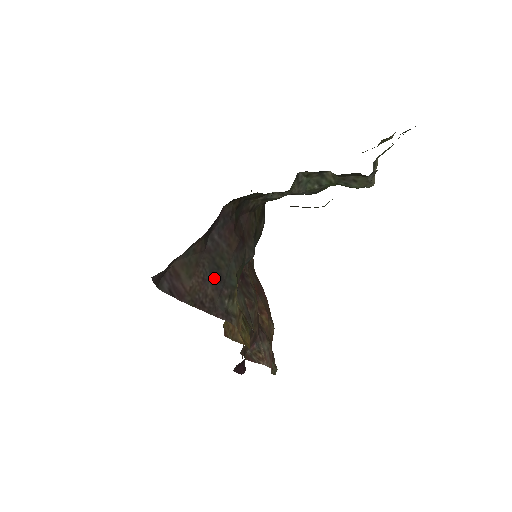
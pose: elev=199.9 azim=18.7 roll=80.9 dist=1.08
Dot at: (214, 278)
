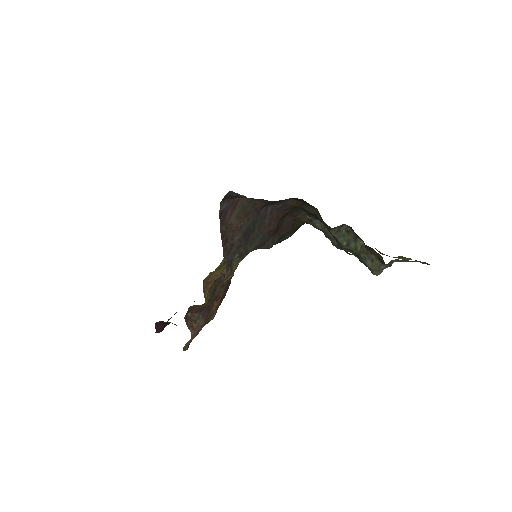
Dot at: (245, 233)
